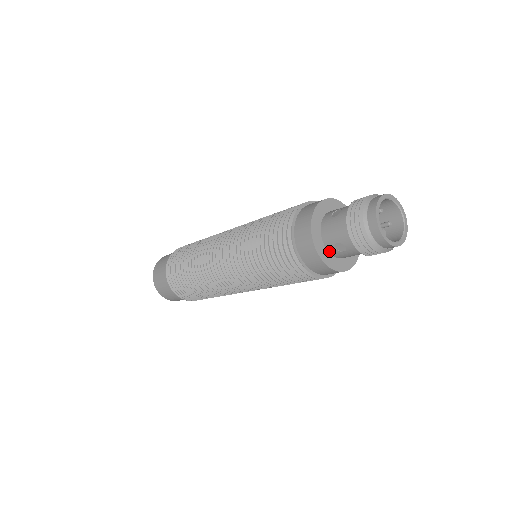
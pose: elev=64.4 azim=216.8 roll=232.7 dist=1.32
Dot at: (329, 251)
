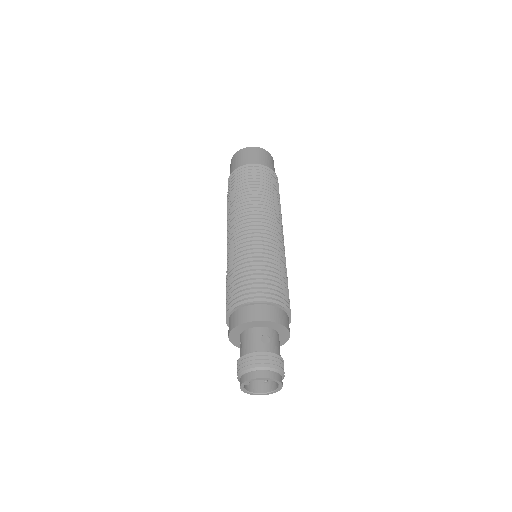
Dot at: (240, 336)
